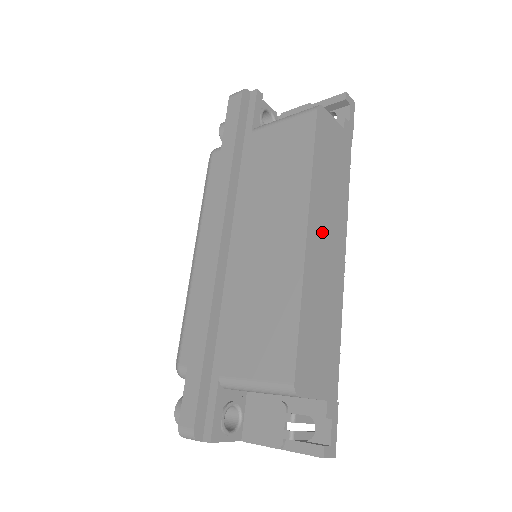
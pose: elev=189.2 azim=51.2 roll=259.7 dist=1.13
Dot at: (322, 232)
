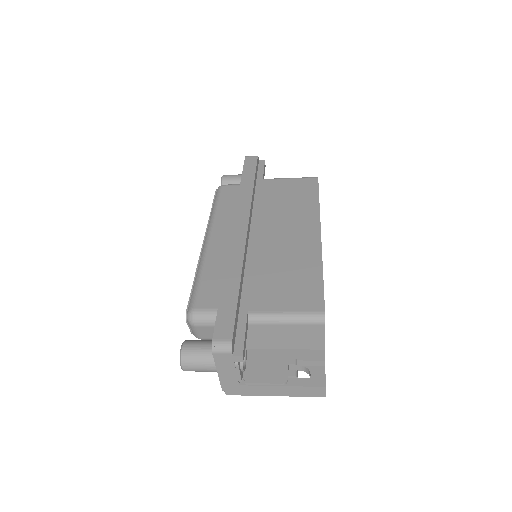
Dot at: occluded
